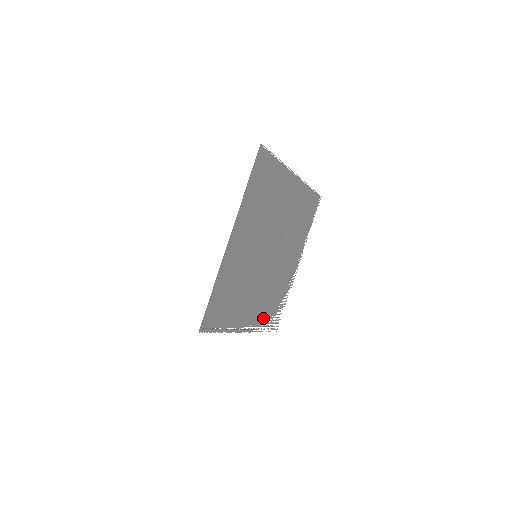
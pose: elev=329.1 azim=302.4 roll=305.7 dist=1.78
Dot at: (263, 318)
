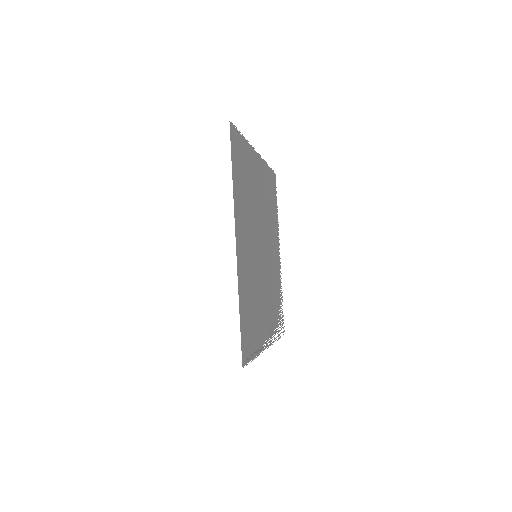
Dot at: (274, 324)
